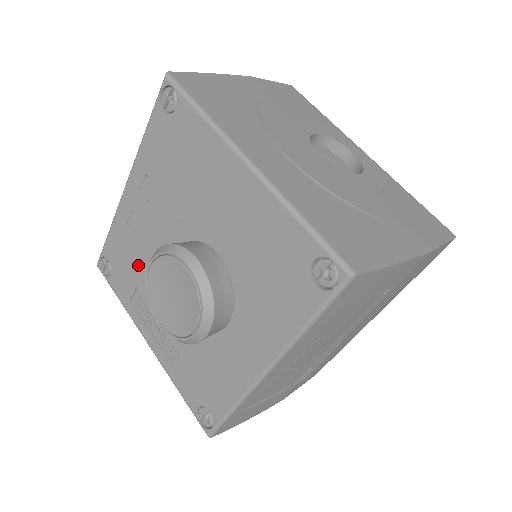
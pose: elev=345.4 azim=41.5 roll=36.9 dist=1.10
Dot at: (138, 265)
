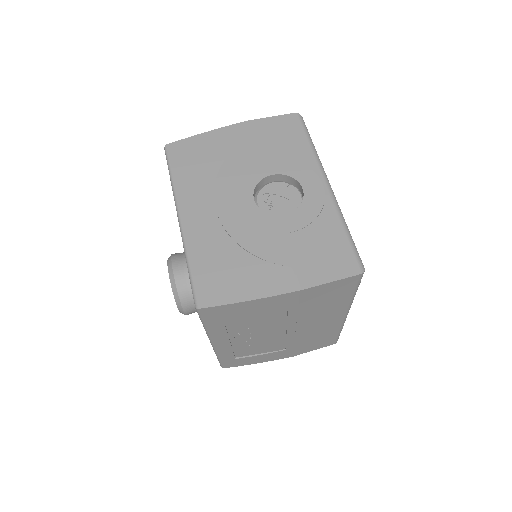
Dot at: occluded
